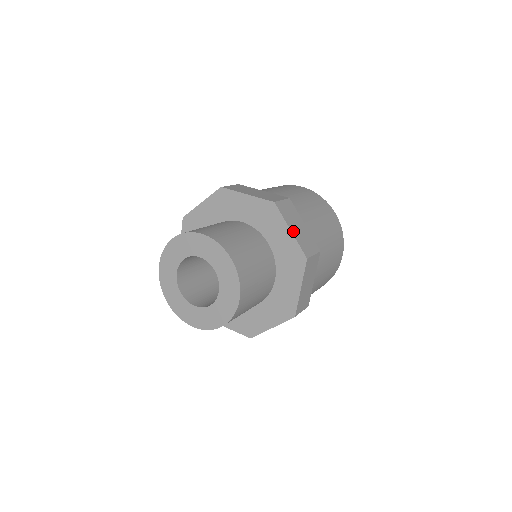
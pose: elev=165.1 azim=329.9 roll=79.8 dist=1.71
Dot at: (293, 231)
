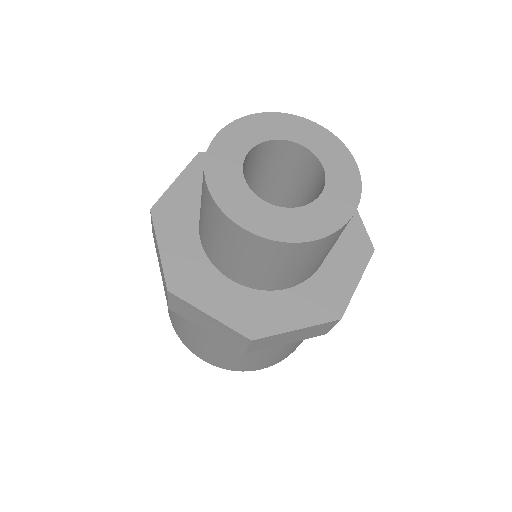
Dot at: occluded
